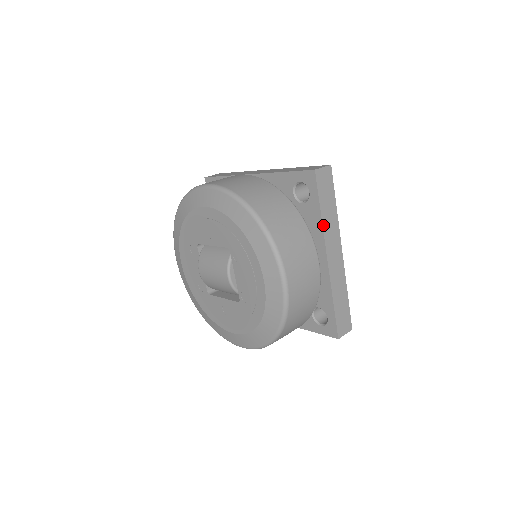
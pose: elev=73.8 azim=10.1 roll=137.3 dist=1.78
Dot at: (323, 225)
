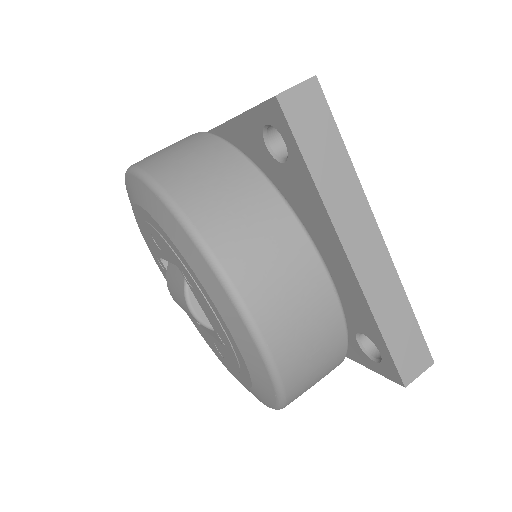
Dot at: (322, 197)
